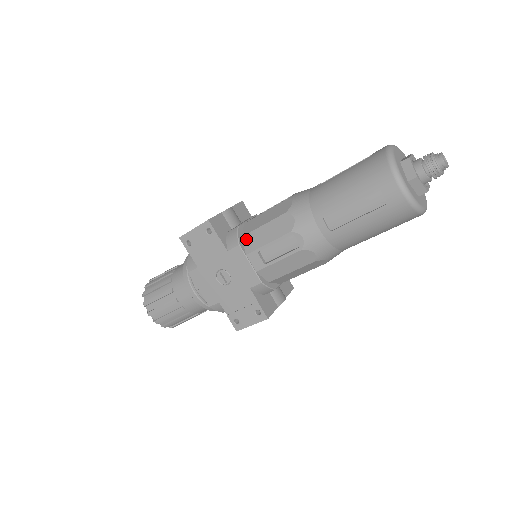
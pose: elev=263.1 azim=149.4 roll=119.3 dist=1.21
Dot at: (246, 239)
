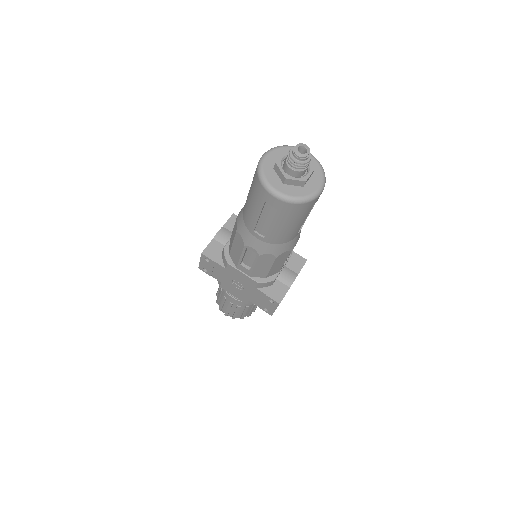
Dot at: (231, 256)
